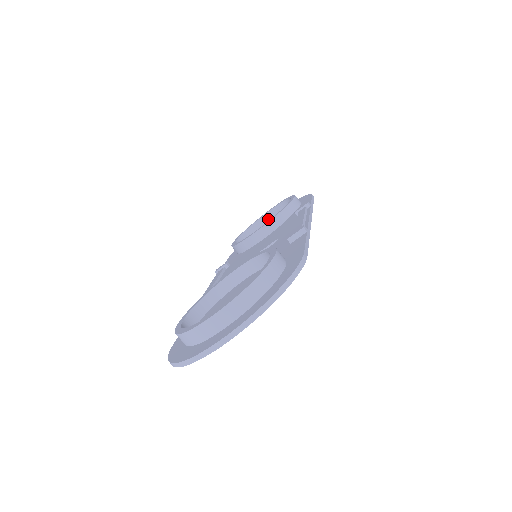
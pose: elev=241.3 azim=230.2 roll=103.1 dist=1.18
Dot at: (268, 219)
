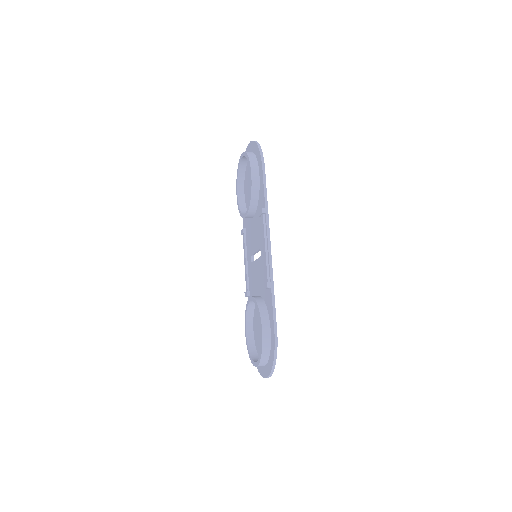
Dot at: (246, 160)
